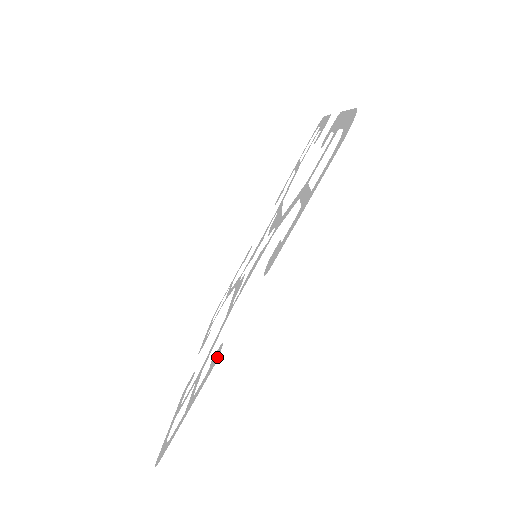
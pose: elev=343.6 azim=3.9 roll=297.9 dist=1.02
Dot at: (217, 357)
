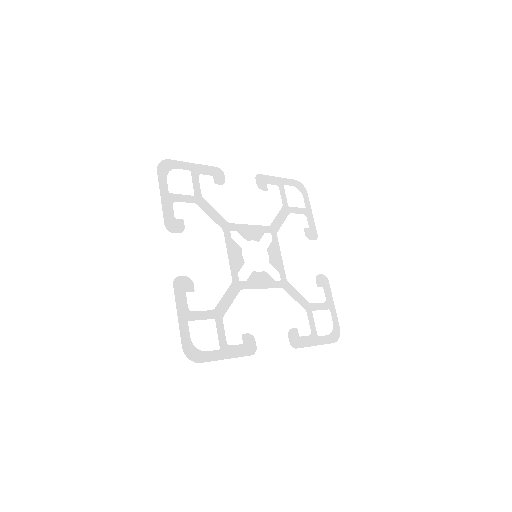
Dot at: (178, 280)
